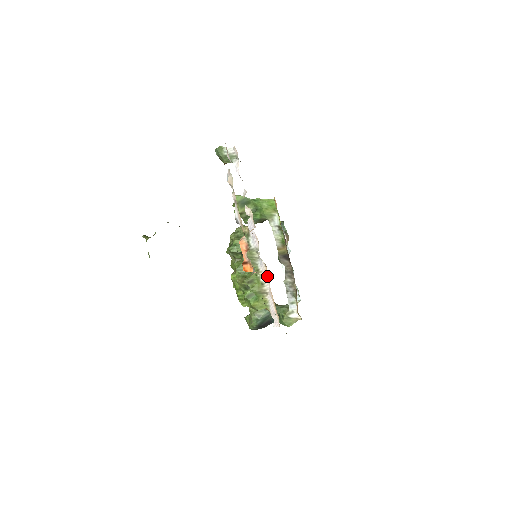
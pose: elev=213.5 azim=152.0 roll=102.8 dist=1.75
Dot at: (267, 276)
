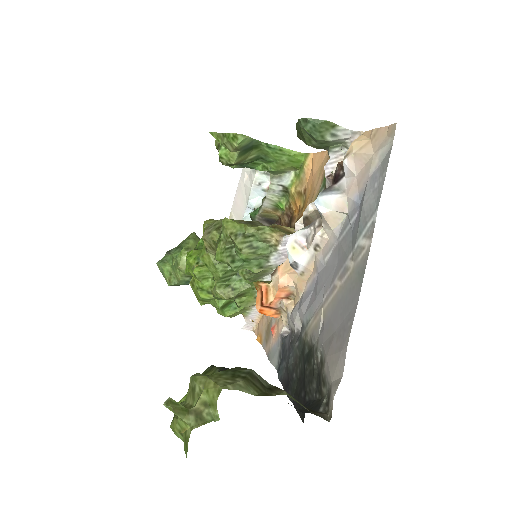
Dot at: occluded
